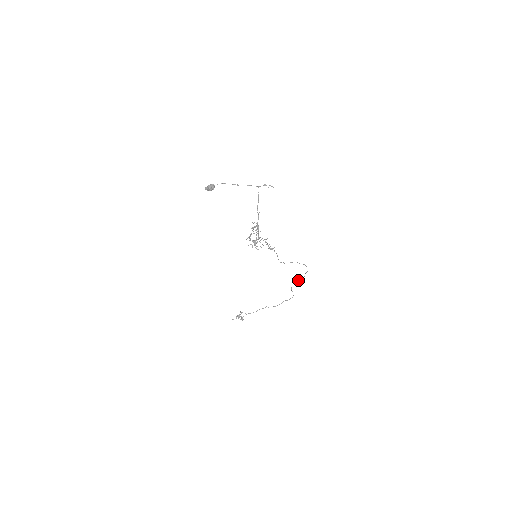
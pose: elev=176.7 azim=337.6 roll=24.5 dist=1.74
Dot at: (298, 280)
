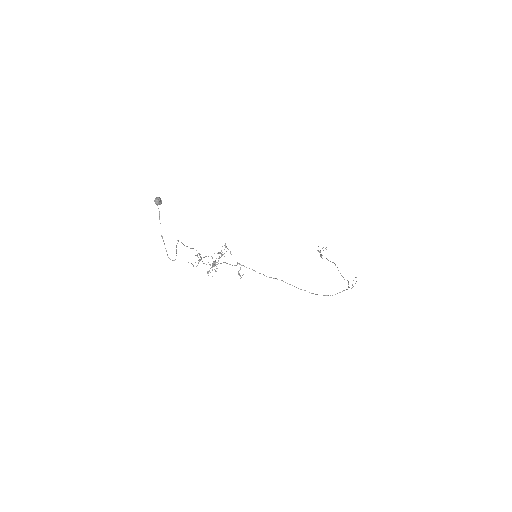
Dot at: occluded
